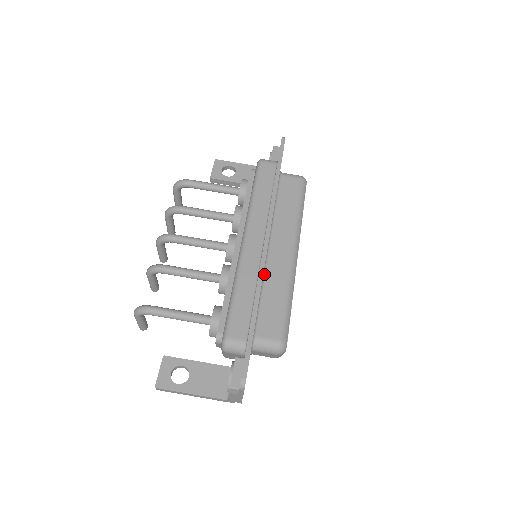
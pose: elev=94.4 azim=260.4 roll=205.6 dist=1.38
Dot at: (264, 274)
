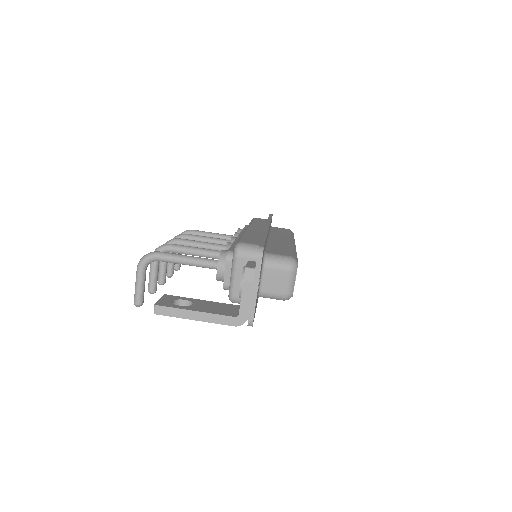
Dot at: (268, 241)
